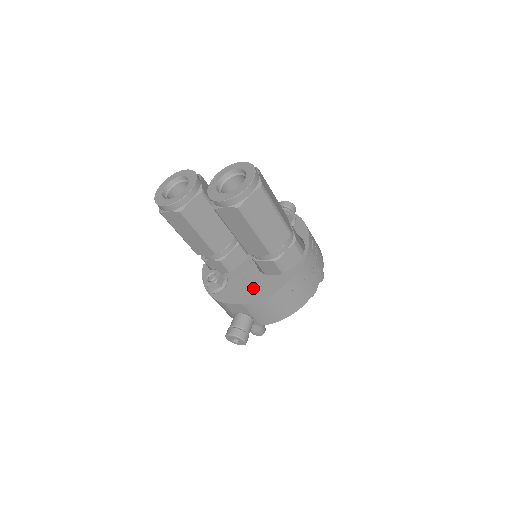
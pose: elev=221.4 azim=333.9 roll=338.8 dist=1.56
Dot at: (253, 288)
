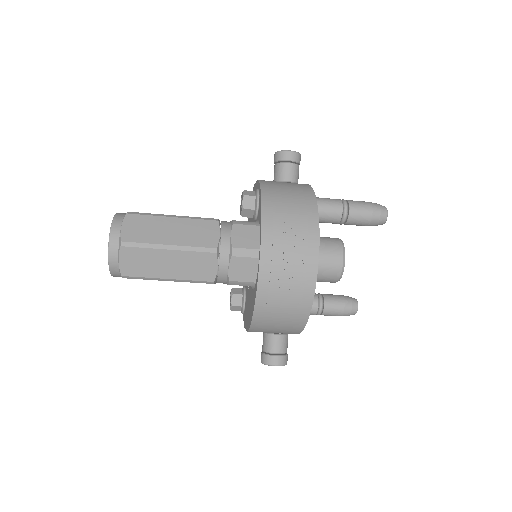
Dot at: (249, 309)
